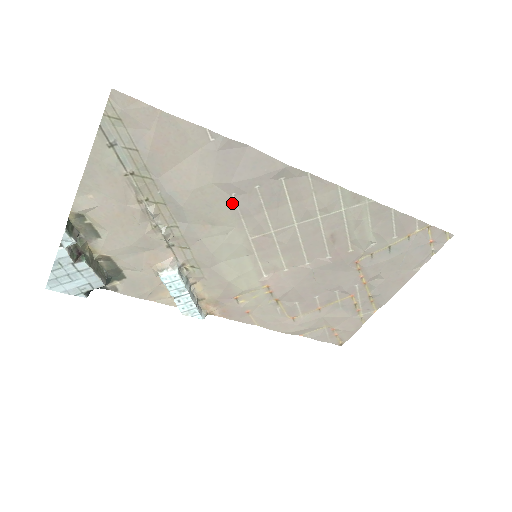
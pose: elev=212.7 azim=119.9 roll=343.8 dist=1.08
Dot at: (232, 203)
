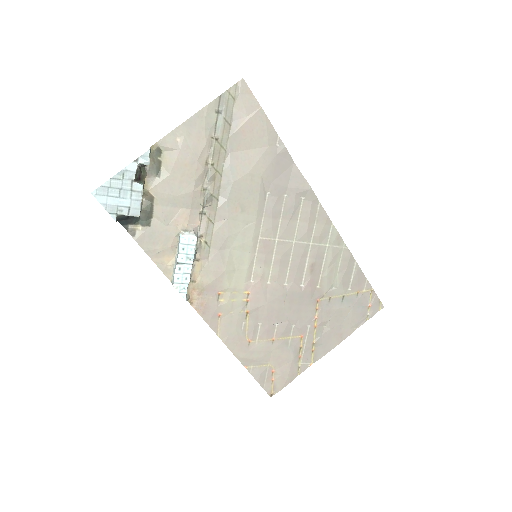
Dot at: (264, 200)
